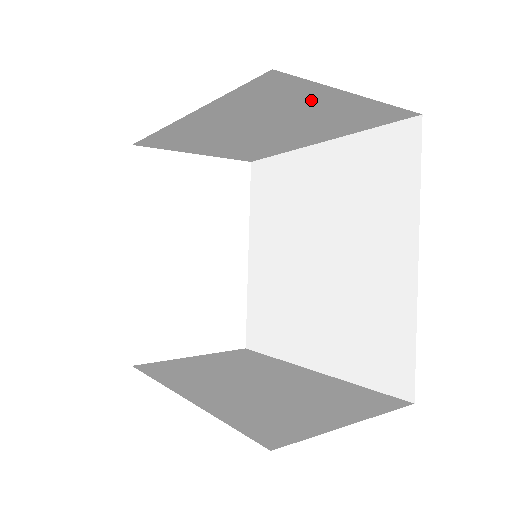
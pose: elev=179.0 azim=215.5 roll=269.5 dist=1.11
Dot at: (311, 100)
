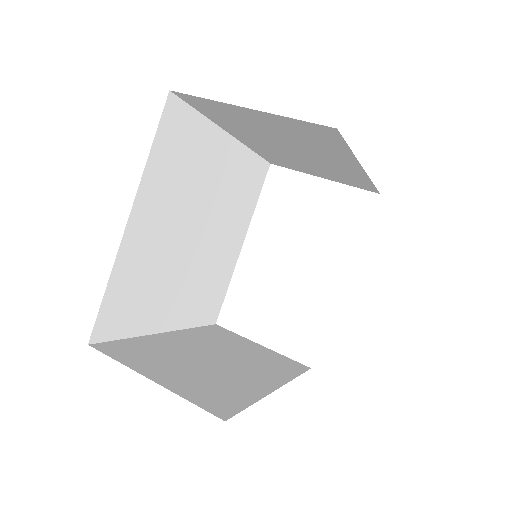
Dot at: (241, 115)
